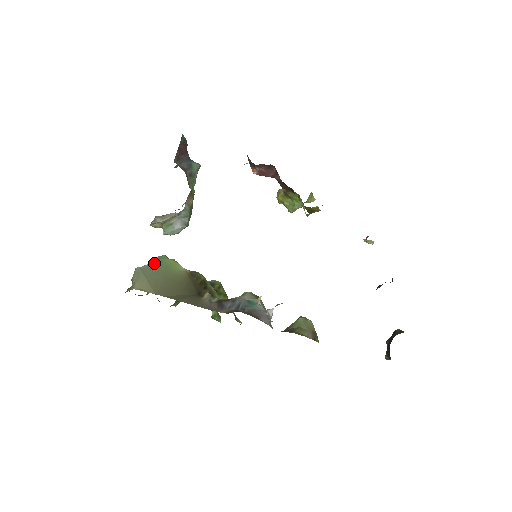
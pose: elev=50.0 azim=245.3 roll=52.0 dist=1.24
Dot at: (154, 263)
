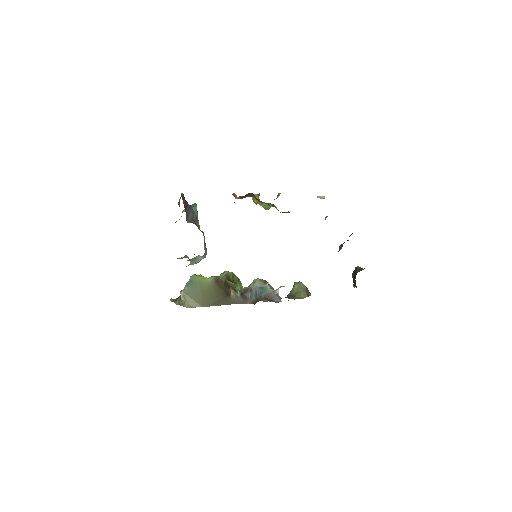
Dot at: (190, 284)
